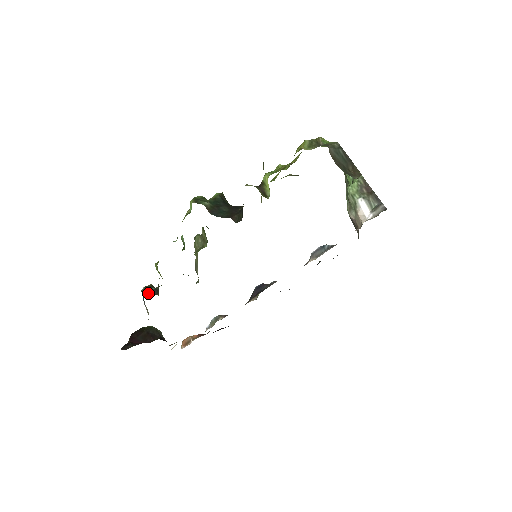
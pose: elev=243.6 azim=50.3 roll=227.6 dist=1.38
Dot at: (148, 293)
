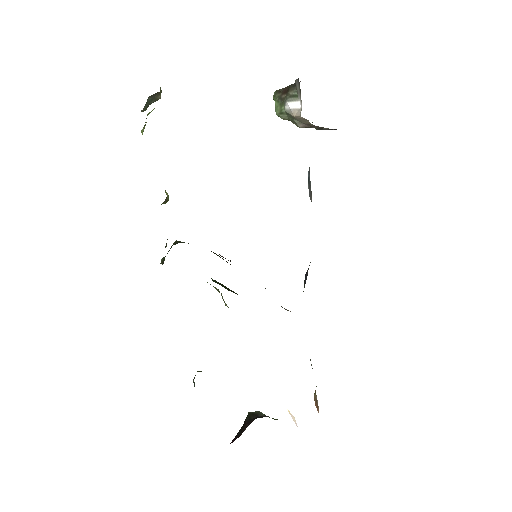
Dot at: occluded
